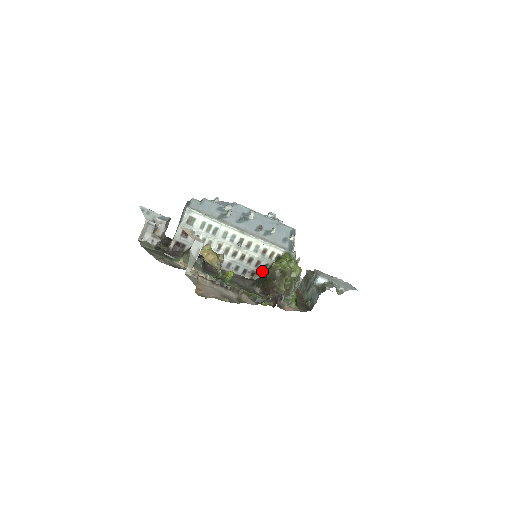
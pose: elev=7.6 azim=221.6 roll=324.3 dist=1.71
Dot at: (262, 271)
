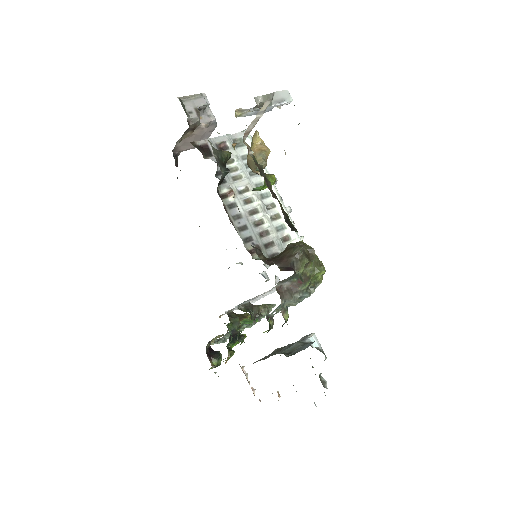
Dot at: (267, 257)
